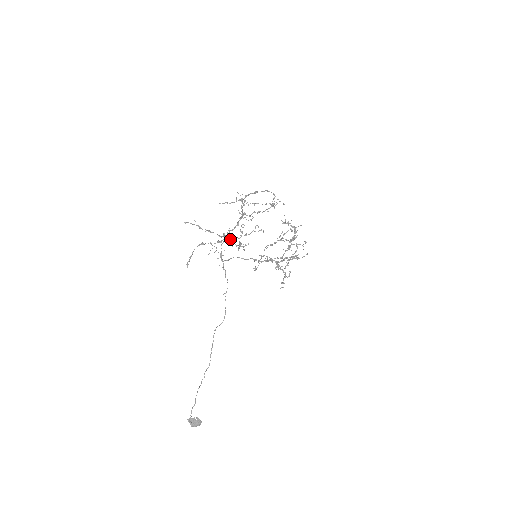
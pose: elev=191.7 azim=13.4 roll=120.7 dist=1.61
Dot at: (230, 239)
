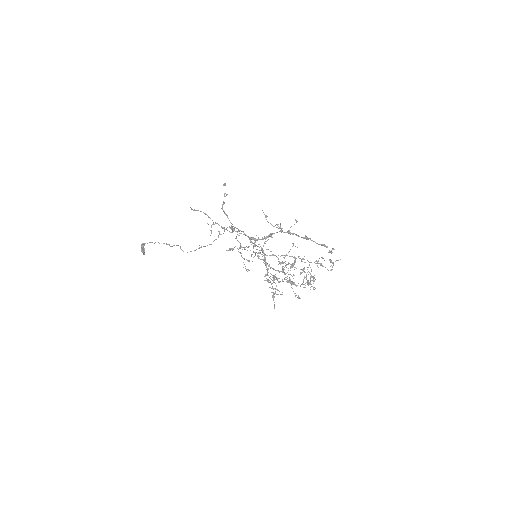
Dot at: occluded
